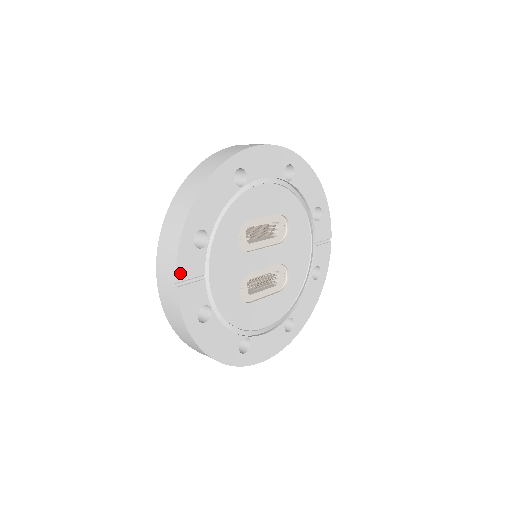
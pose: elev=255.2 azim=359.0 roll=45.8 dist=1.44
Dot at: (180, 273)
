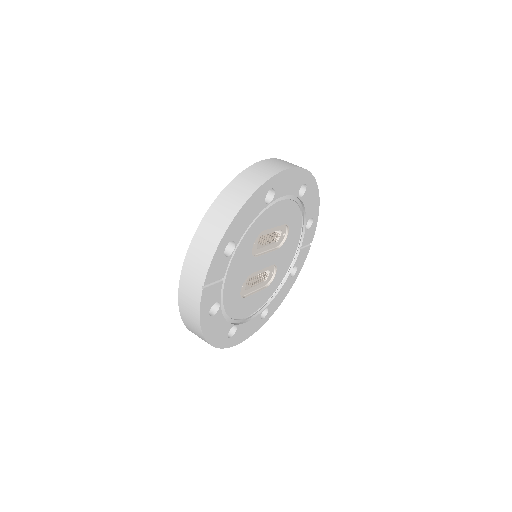
Dot at: (208, 277)
